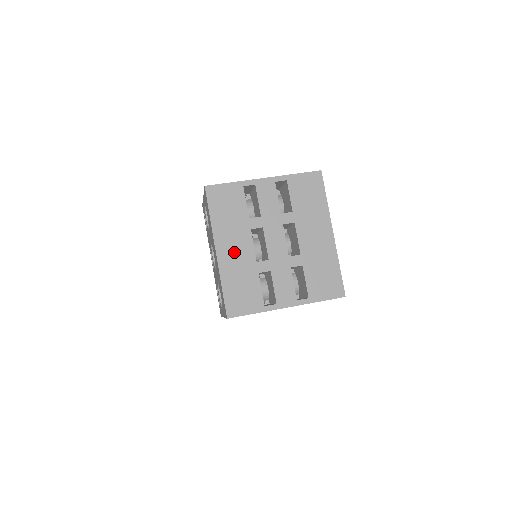
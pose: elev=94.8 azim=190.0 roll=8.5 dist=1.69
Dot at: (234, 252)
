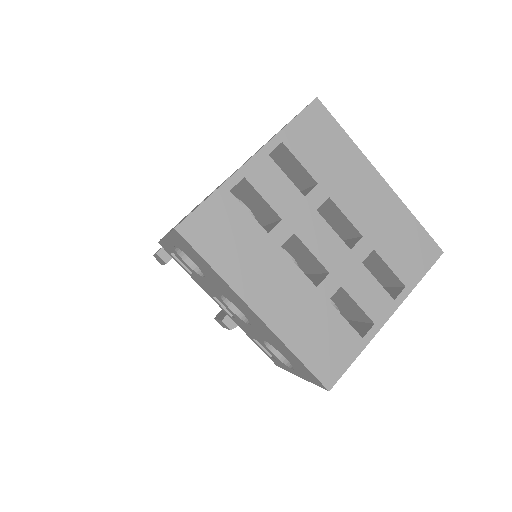
Dot at: (280, 296)
